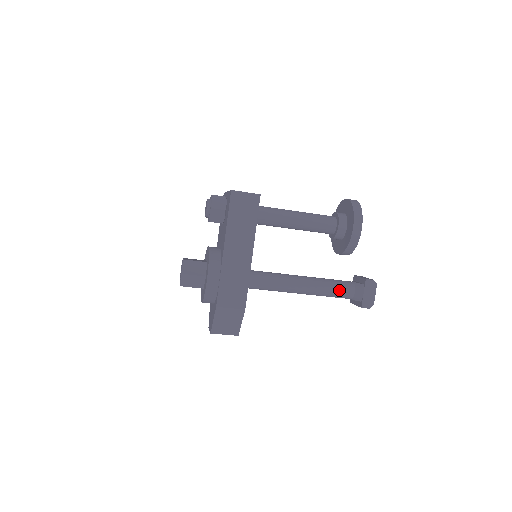
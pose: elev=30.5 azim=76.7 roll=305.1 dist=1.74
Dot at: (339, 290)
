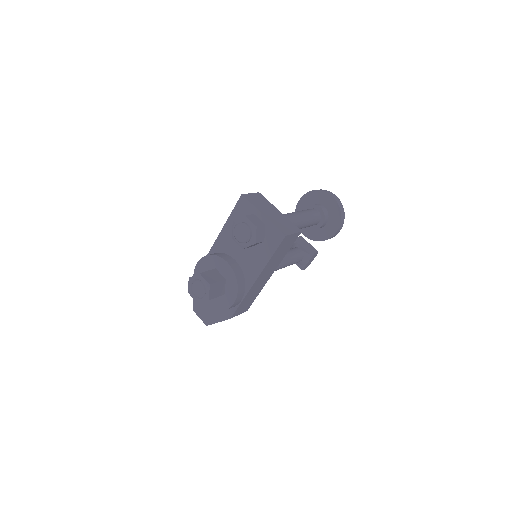
Dot at: (295, 262)
